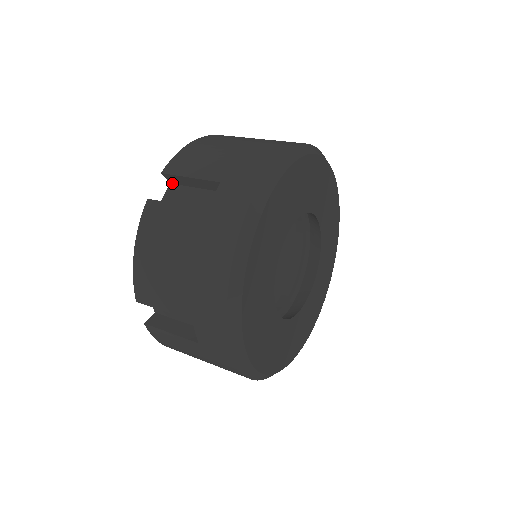
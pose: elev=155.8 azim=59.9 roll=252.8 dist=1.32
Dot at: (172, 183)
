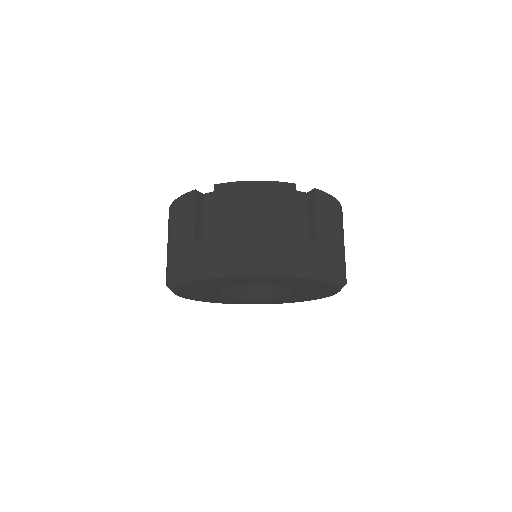
Dot at: occluded
